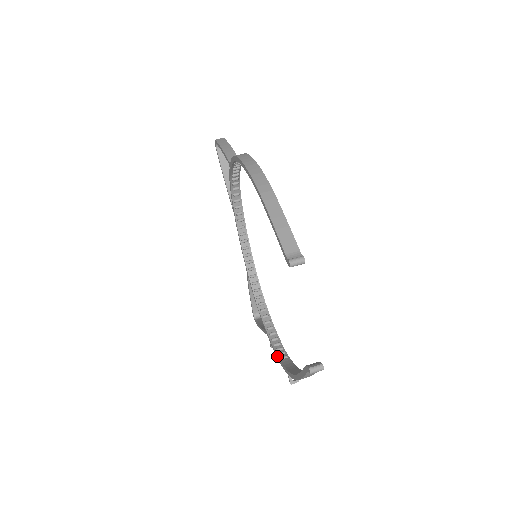
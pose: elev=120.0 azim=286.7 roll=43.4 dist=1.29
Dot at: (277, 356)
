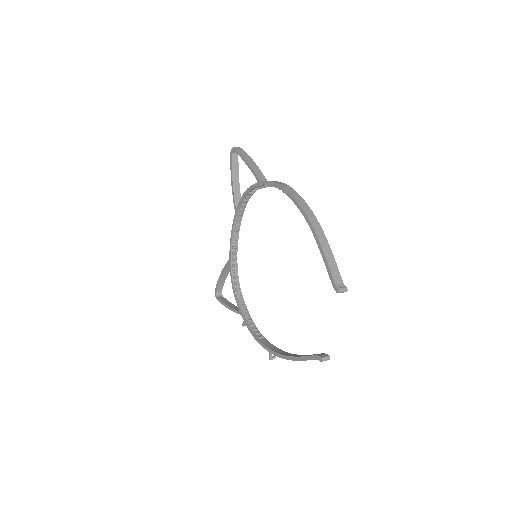
Dot at: (254, 335)
